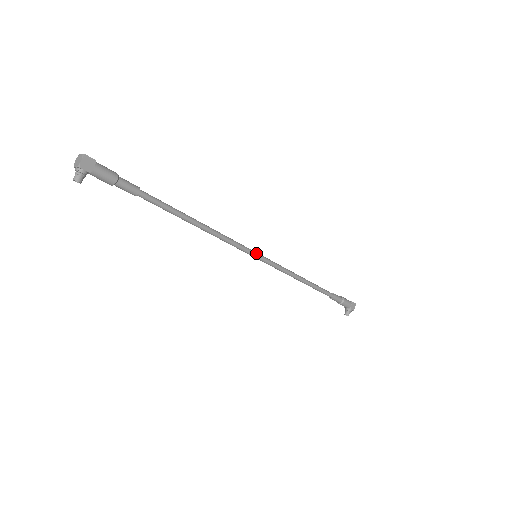
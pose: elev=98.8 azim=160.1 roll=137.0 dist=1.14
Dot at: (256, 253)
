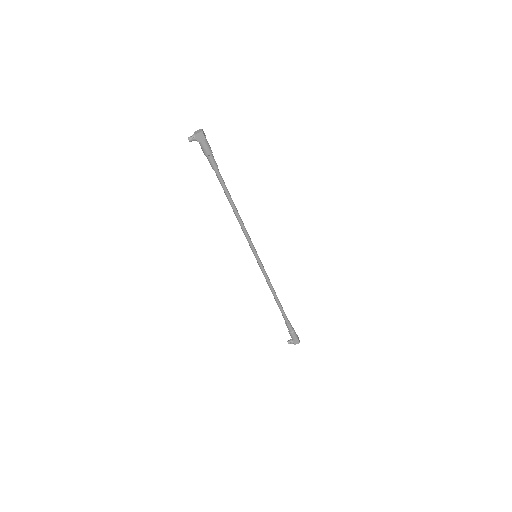
Dot at: (257, 255)
